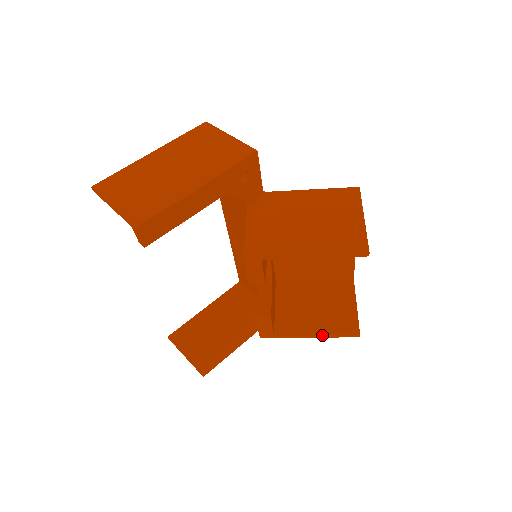
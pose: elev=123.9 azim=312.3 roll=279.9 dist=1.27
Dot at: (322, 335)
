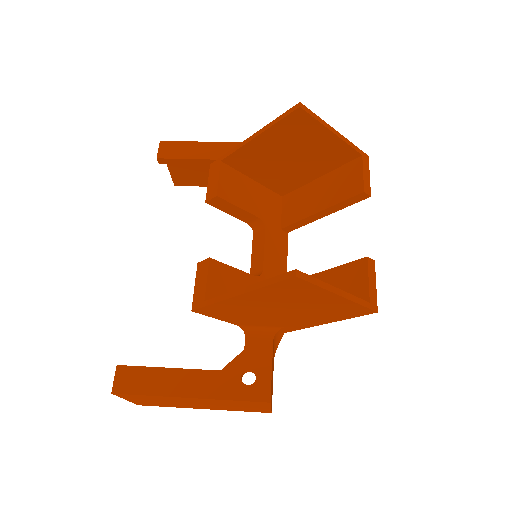
Dot at: occluded
